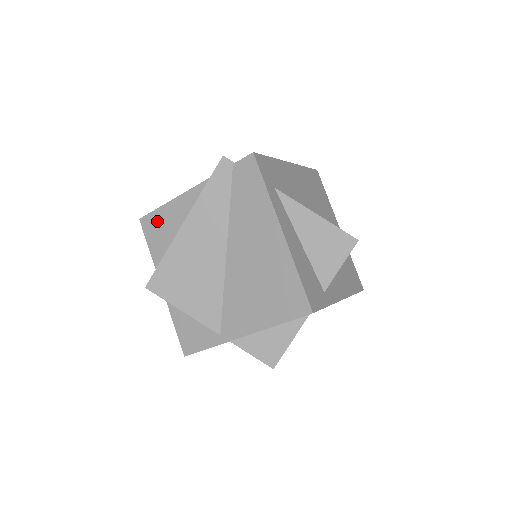
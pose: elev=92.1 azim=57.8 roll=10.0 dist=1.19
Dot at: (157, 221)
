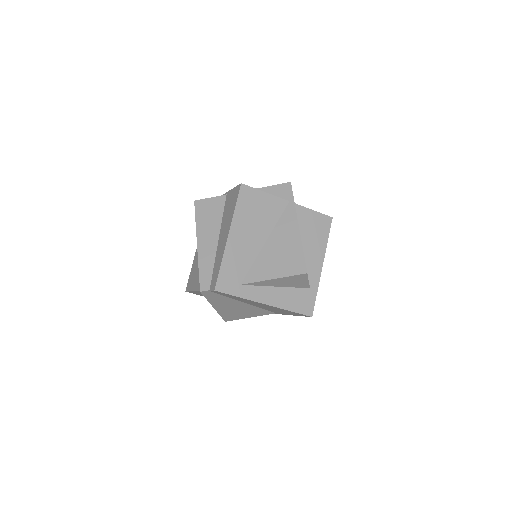
Dot at: (196, 293)
